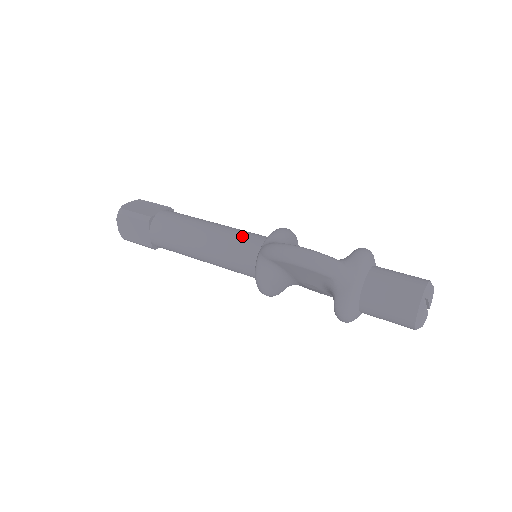
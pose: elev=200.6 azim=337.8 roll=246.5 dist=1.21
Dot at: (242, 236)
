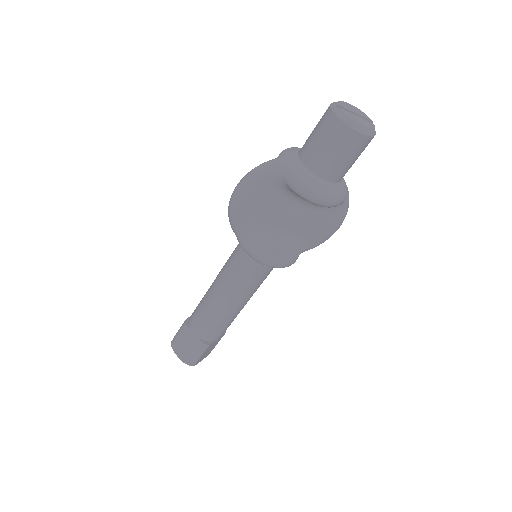
Dot at: occluded
